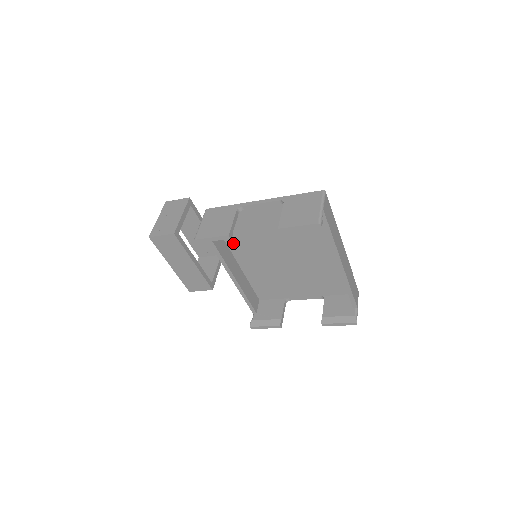
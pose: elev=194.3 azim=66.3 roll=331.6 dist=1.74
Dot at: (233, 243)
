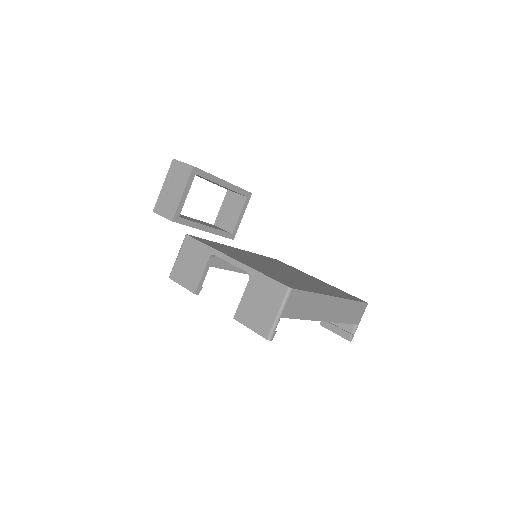
Dot at: occluded
